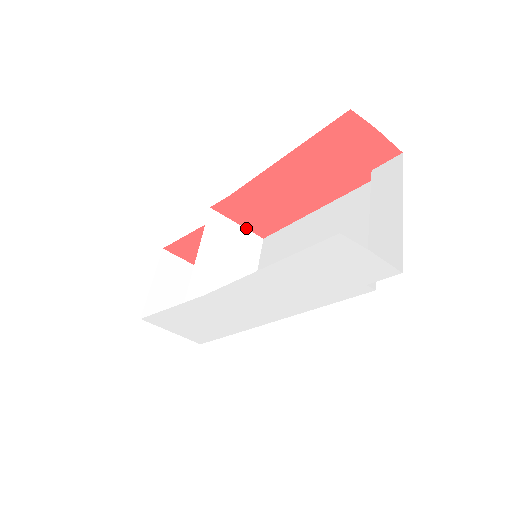
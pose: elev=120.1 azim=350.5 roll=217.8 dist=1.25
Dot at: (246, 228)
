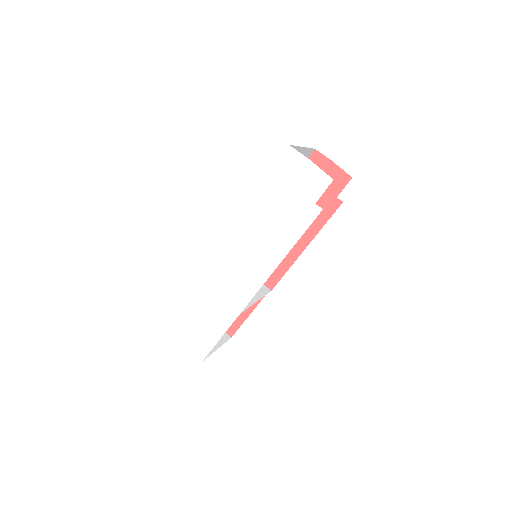
Dot at: occluded
